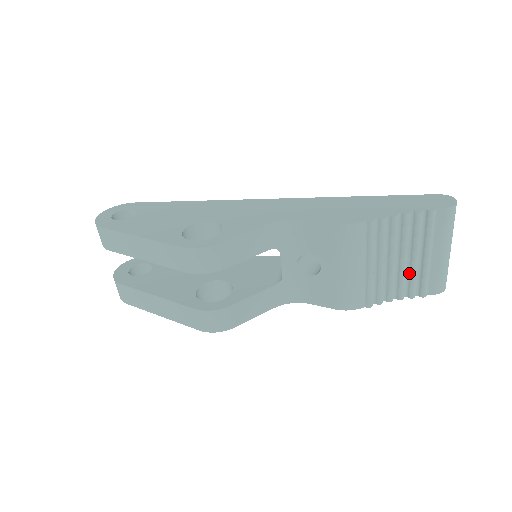
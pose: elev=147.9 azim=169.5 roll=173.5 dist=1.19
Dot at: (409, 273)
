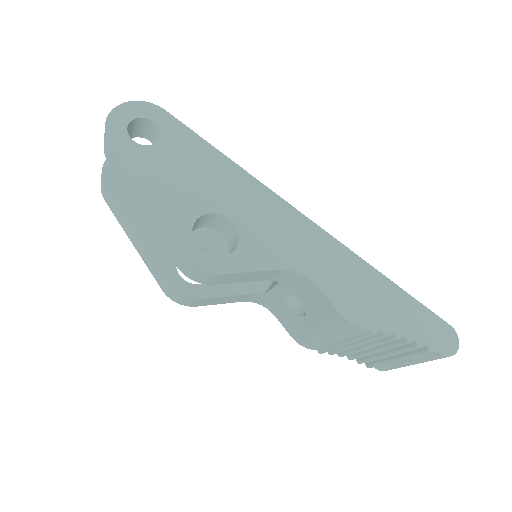
Dot at: (372, 355)
